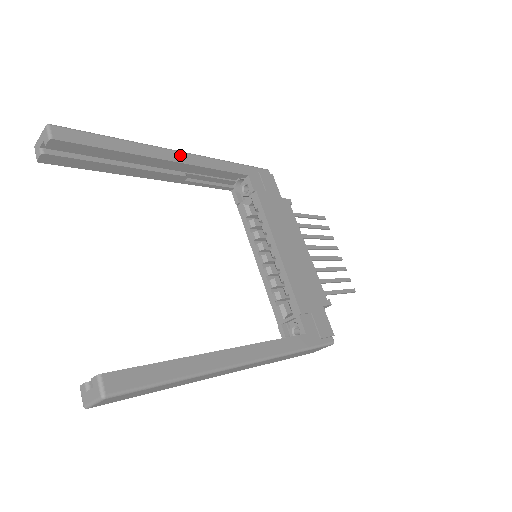
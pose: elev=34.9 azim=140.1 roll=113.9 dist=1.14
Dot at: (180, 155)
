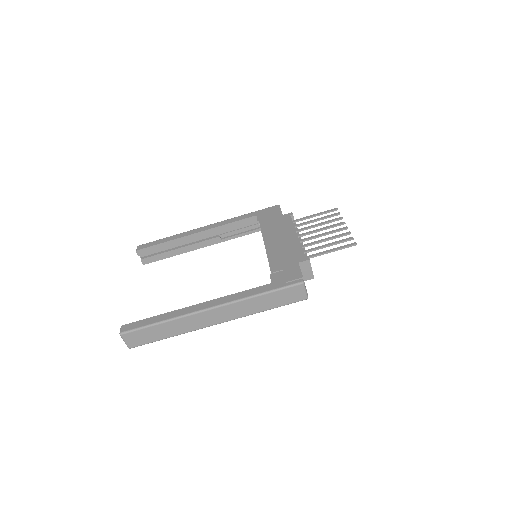
Dot at: (205, 227)
